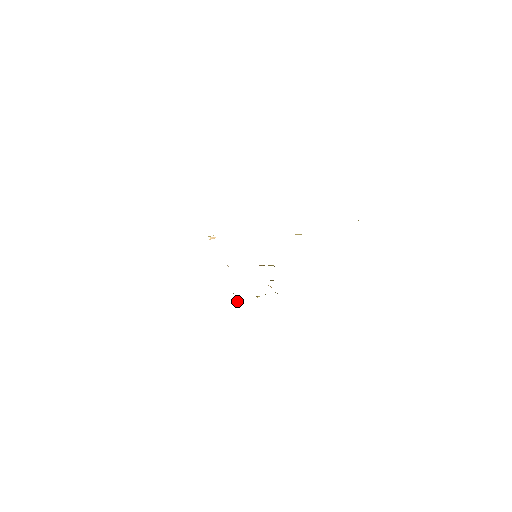
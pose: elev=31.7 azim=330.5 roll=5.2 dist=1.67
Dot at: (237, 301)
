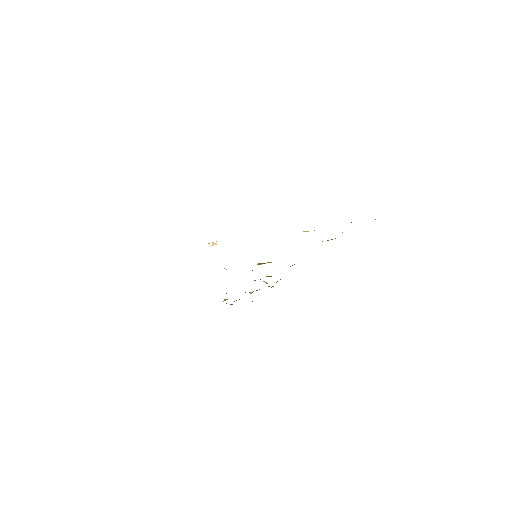
Dot at: occluded
